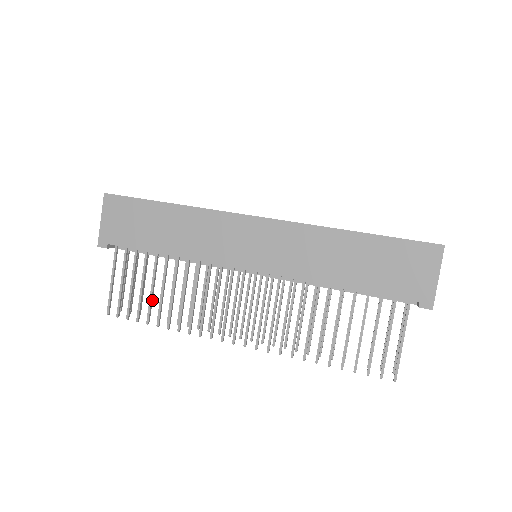
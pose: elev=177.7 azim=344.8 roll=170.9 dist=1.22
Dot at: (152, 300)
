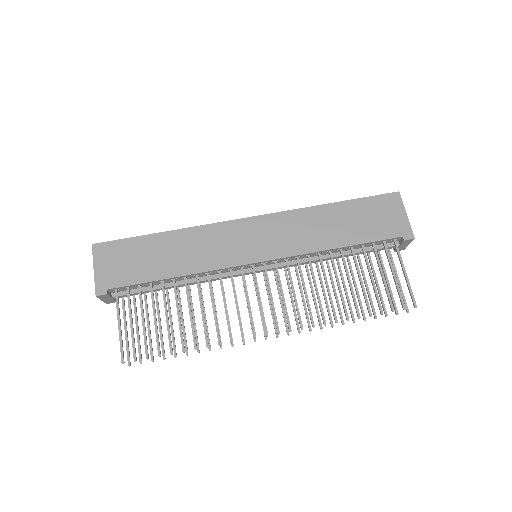
Dot at: occluded
